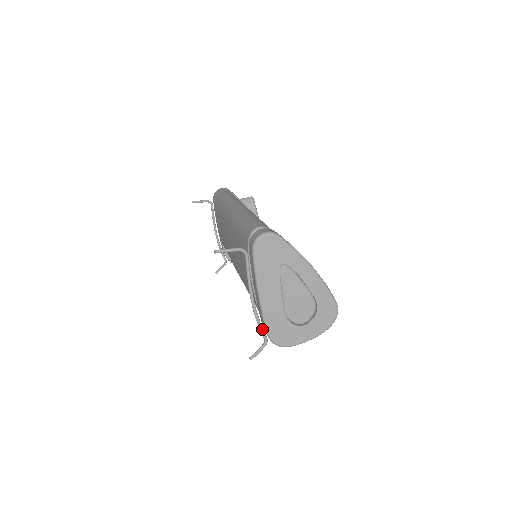
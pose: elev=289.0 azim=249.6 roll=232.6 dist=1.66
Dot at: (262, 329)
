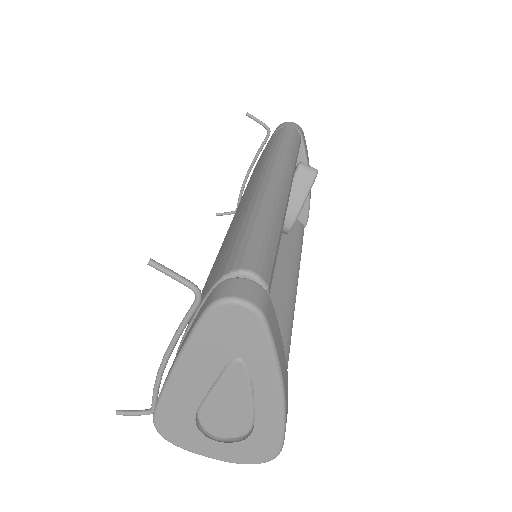
Dot at: (156, 396)
